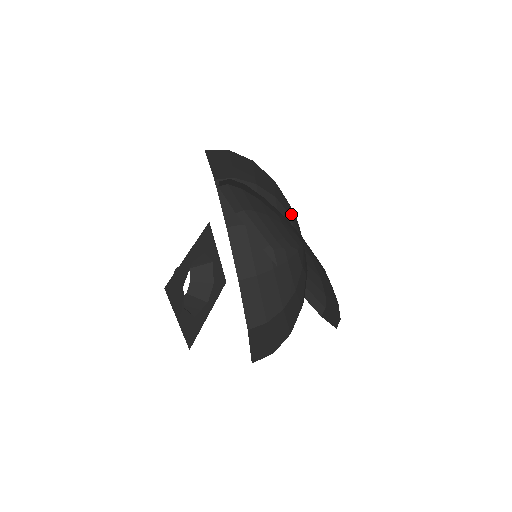
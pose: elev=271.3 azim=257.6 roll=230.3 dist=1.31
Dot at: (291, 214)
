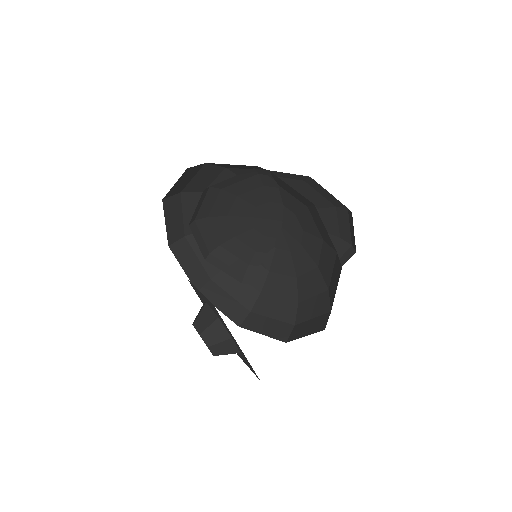
Dot at: occluded
